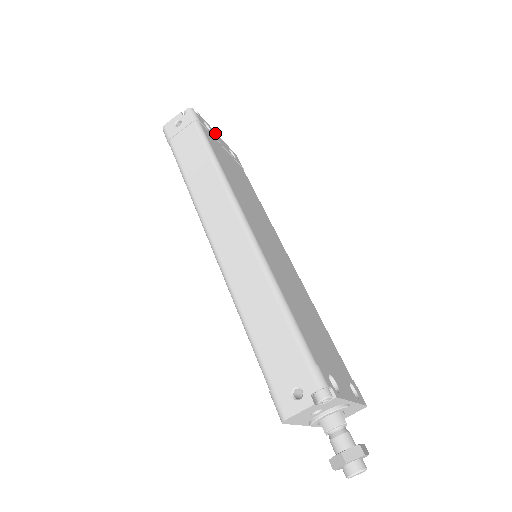
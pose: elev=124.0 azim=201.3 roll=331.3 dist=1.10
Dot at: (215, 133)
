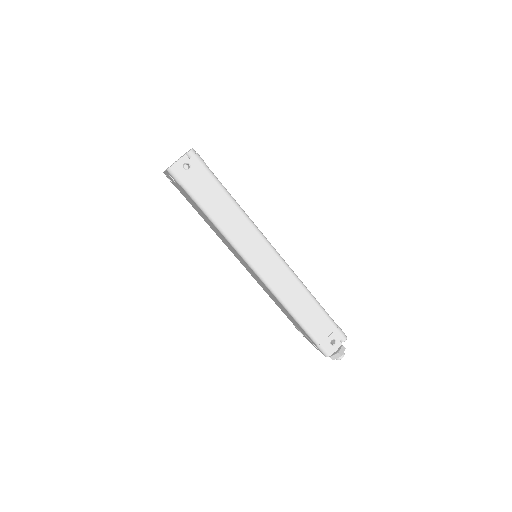
Dot at: occluded
